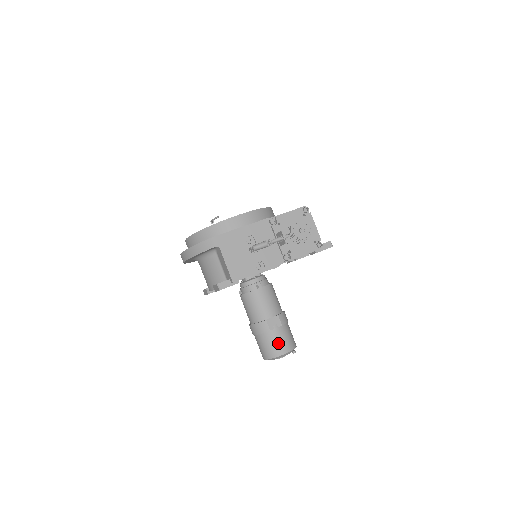
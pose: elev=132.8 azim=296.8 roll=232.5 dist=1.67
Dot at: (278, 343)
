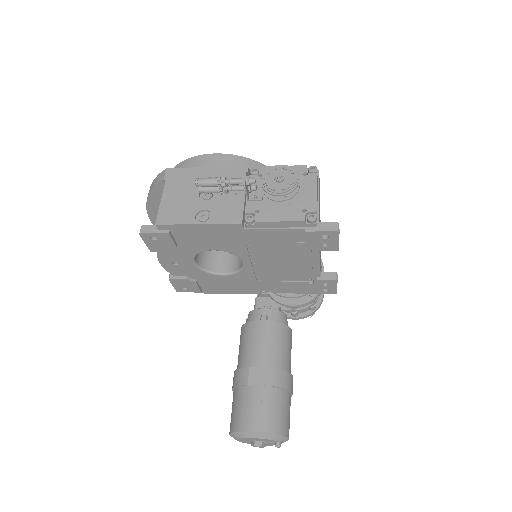
Dot at: (251, 409)
